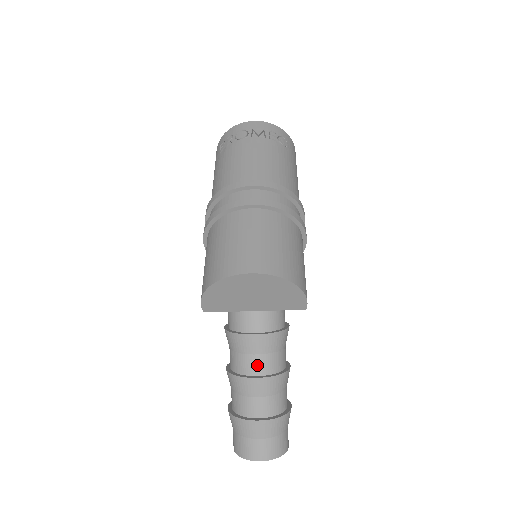
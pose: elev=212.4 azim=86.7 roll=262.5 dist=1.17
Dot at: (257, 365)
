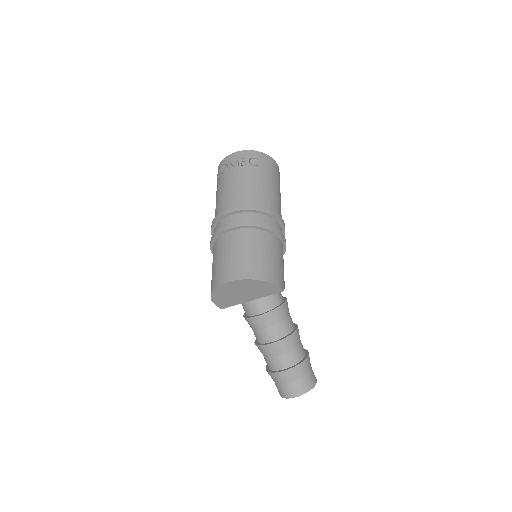
Dot at: (266, 336)
